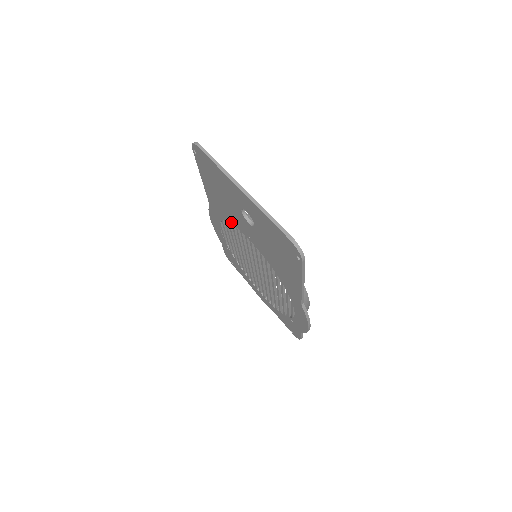
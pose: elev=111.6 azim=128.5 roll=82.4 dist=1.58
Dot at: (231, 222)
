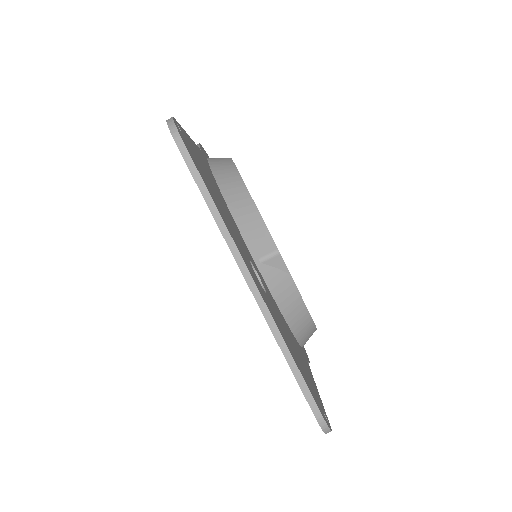
Dot at: occluded
